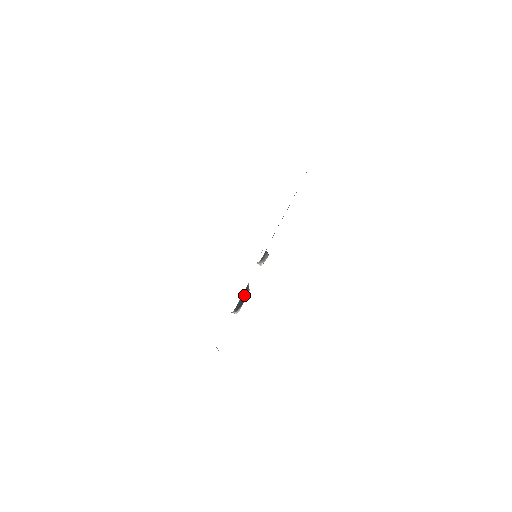
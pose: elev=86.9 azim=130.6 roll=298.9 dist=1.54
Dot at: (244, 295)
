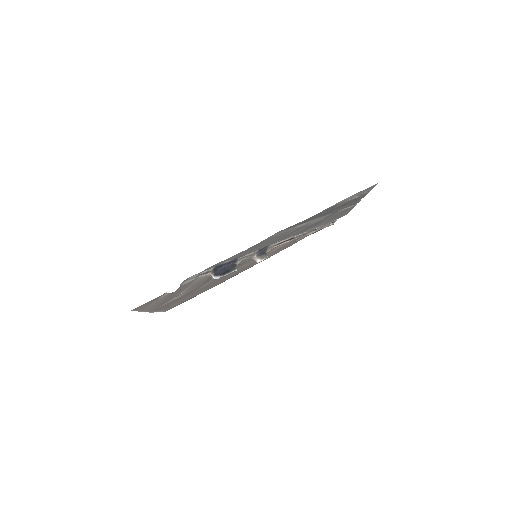
Dot at: (228, 268)
